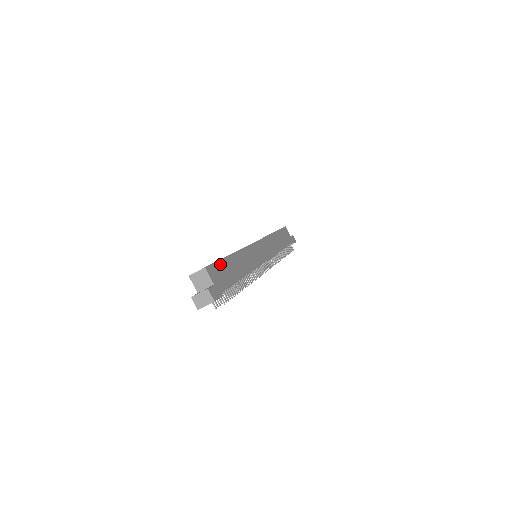
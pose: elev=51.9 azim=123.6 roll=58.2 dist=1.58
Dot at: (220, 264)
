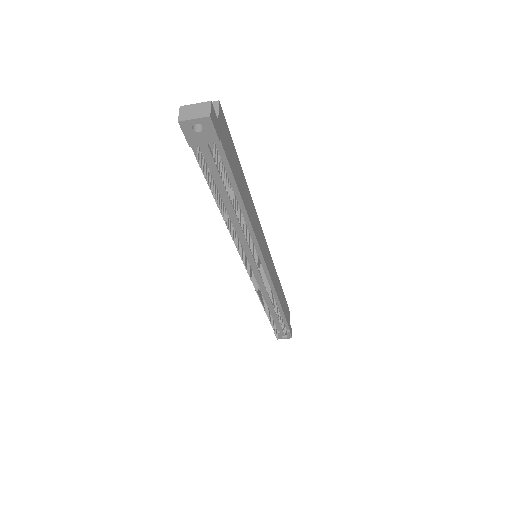
Dot at: (232, 143)
